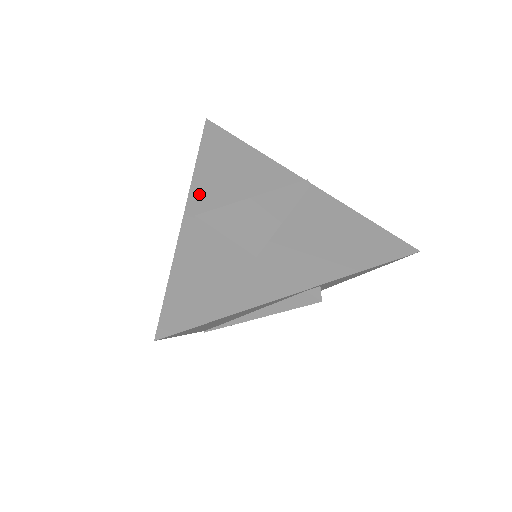
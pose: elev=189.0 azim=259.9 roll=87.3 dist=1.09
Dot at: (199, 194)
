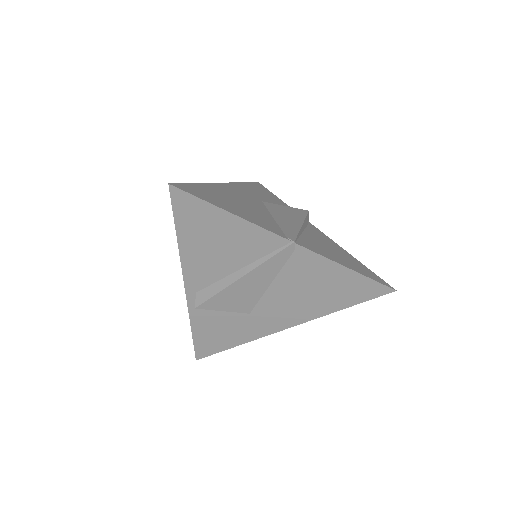
Dot at: (192, 275)
